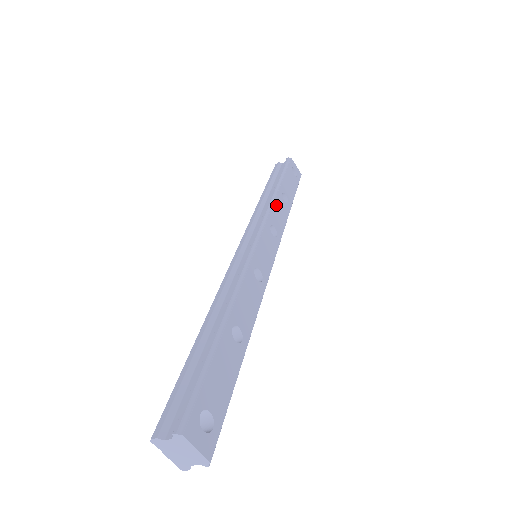
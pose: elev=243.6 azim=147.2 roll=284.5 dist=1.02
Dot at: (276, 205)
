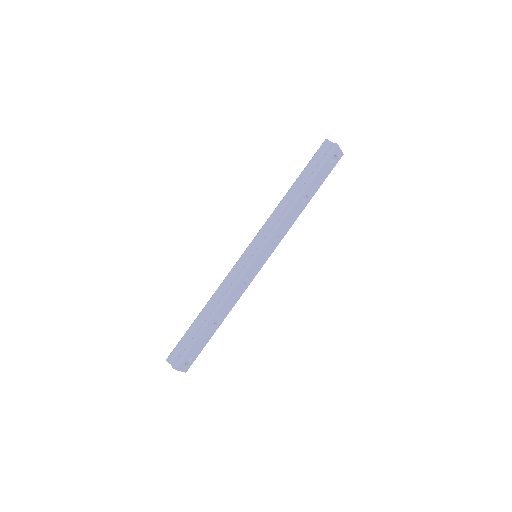
Dot at: (290, 215)
